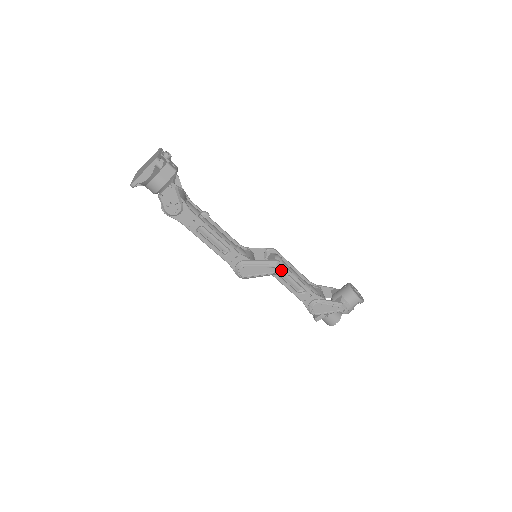
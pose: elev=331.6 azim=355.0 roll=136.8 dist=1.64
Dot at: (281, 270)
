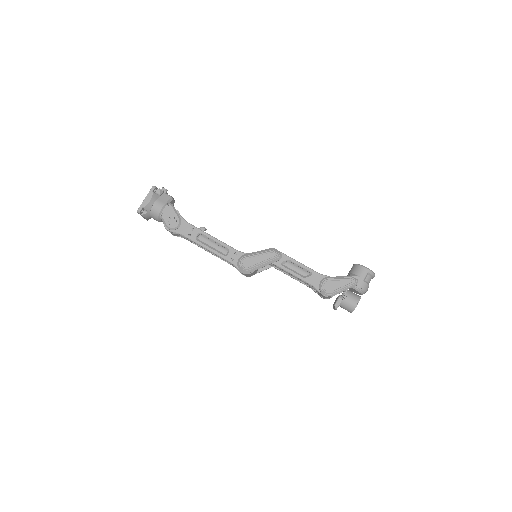
Dot at: (278, 254)
